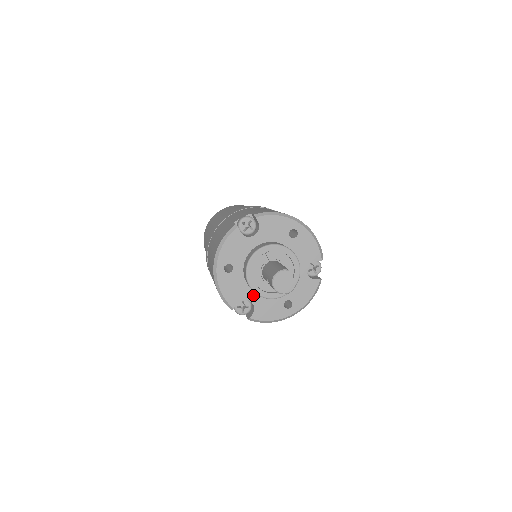
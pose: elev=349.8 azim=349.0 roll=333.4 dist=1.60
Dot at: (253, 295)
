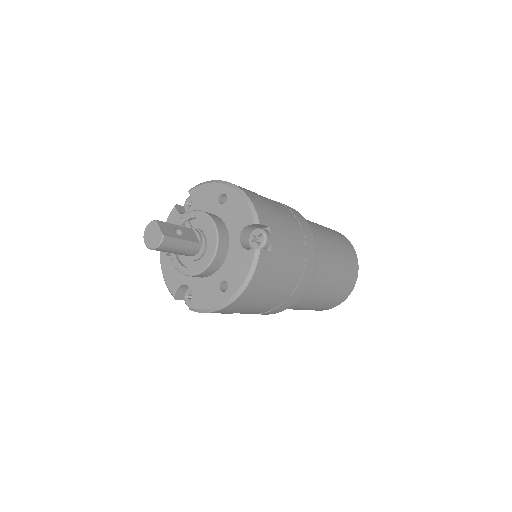
Dot at: (190, 278)
